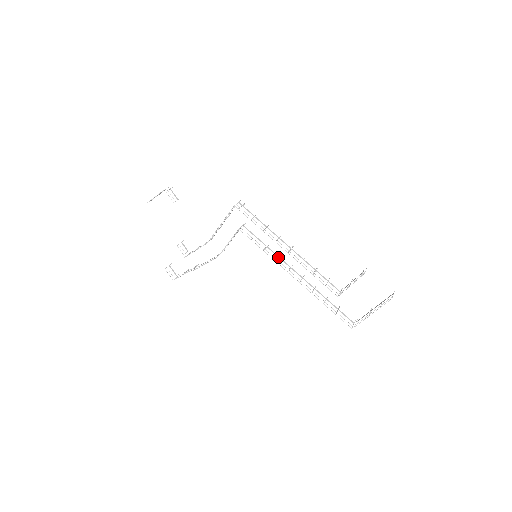
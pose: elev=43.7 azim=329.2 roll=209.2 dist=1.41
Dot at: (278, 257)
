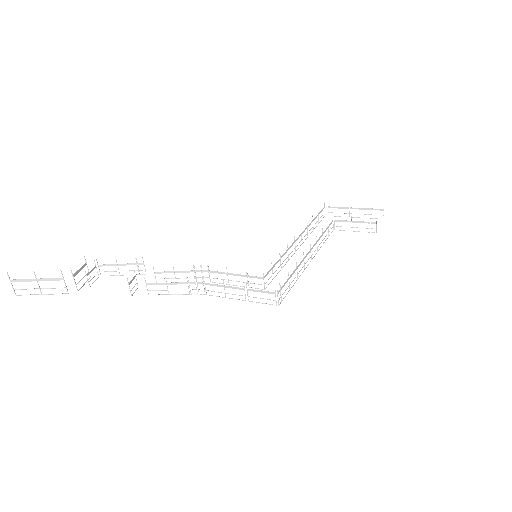
Dot at: occluded
